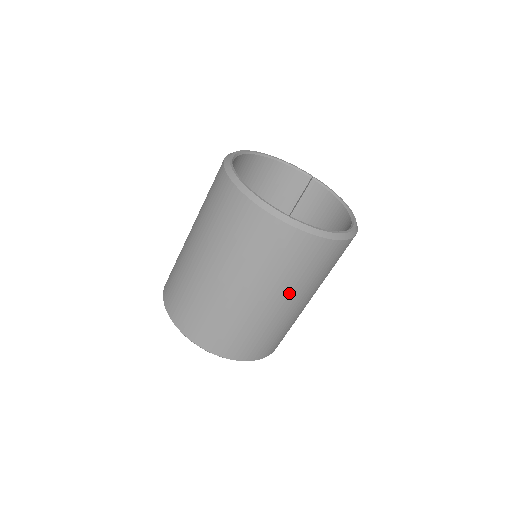
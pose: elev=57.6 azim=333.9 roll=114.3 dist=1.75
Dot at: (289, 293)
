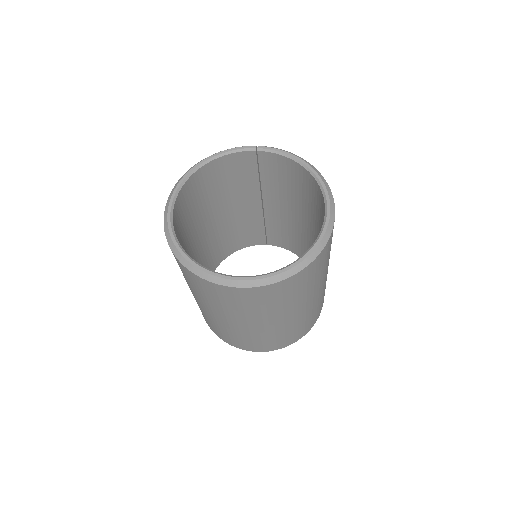
Dot at: (305, 300)
